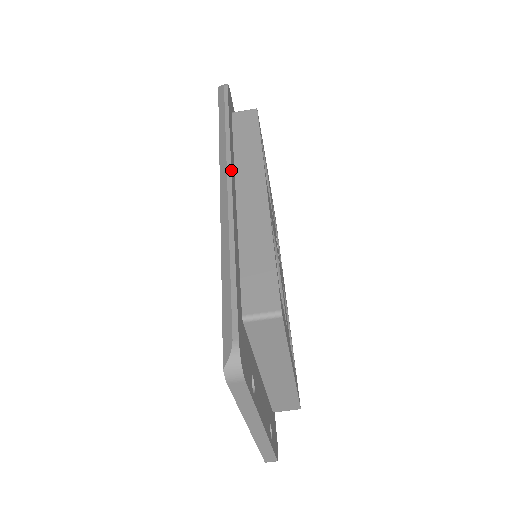
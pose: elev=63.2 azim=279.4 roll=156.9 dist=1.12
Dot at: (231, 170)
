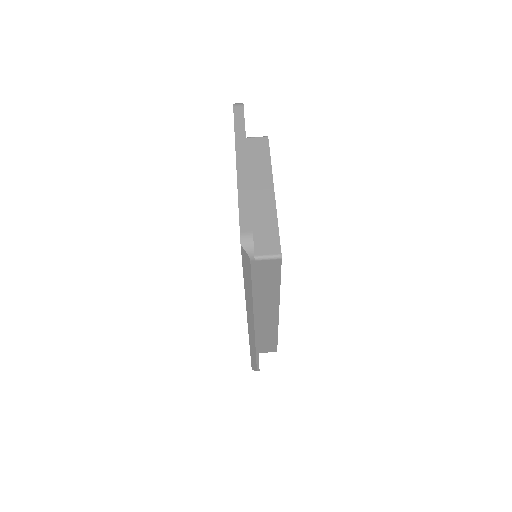
Dot at: occluded
